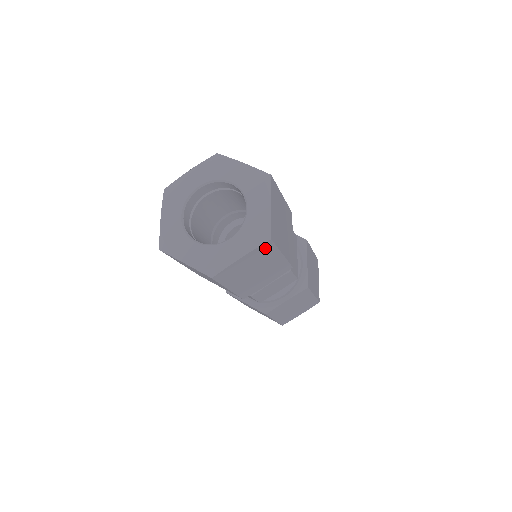
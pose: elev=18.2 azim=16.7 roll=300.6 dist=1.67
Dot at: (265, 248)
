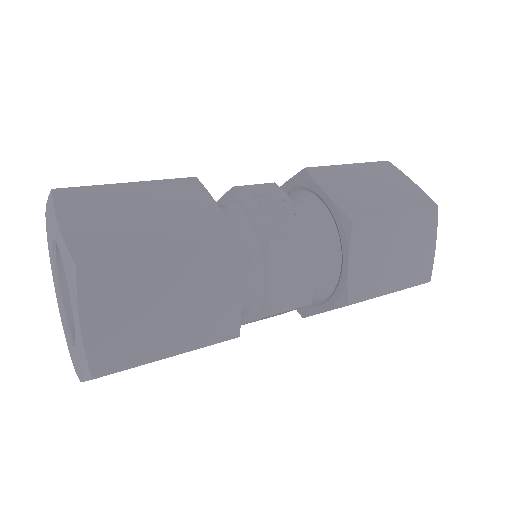
Dot at: occluded
